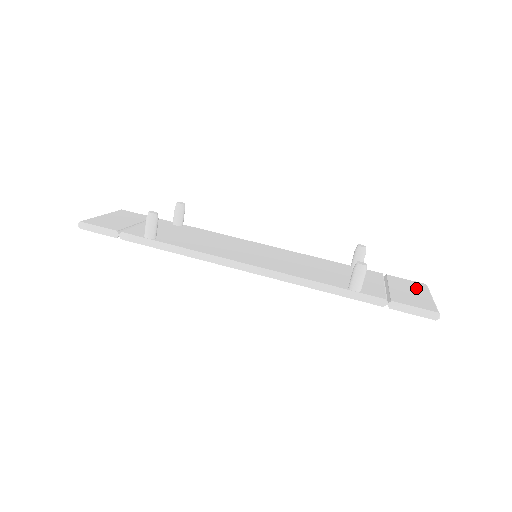
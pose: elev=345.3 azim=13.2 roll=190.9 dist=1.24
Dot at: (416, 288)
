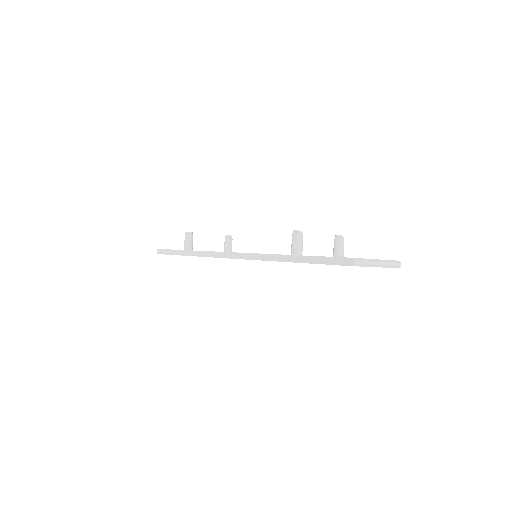
Dot at: occluded
